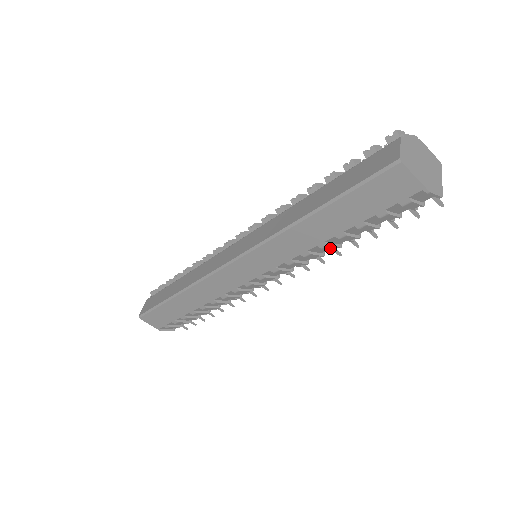
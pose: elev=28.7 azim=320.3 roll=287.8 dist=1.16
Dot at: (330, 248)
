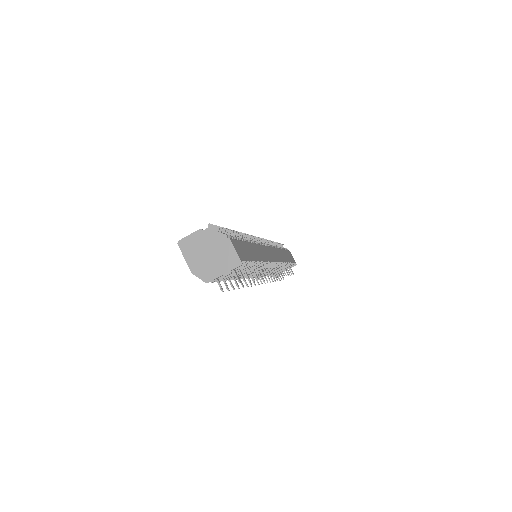
Dot at: occluded
